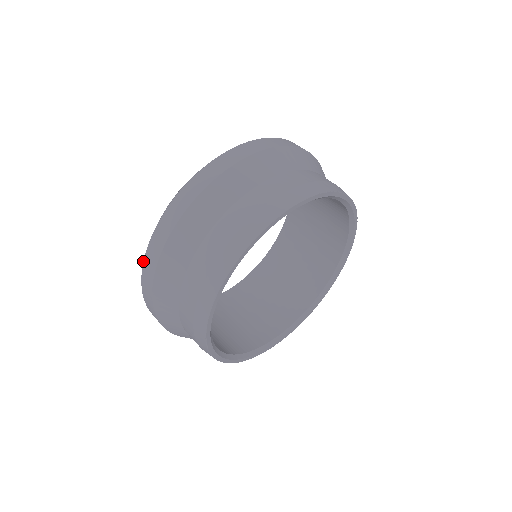
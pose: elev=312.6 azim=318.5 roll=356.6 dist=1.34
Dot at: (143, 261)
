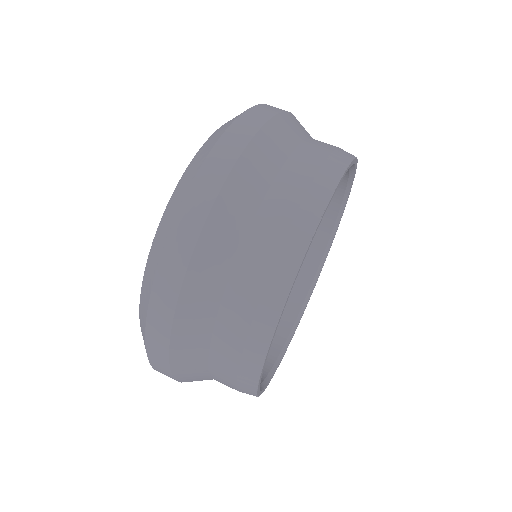
Dot at: occluded
